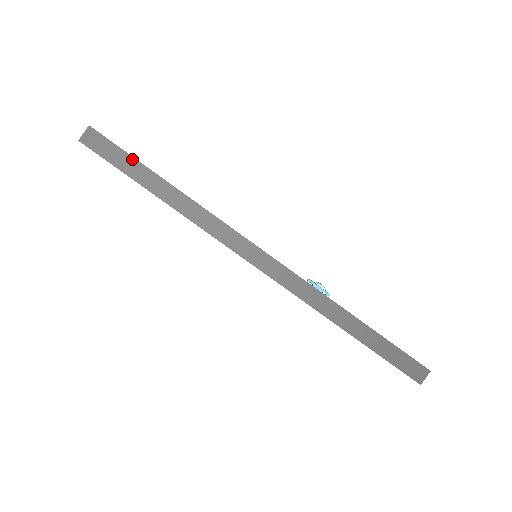
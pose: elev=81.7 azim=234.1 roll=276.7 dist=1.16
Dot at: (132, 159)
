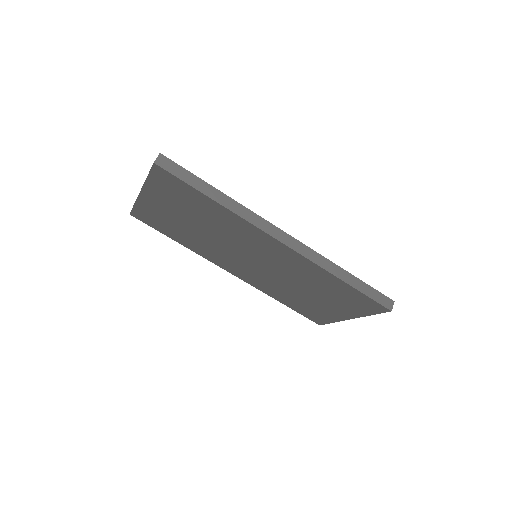
Dot at: (192, 175)
